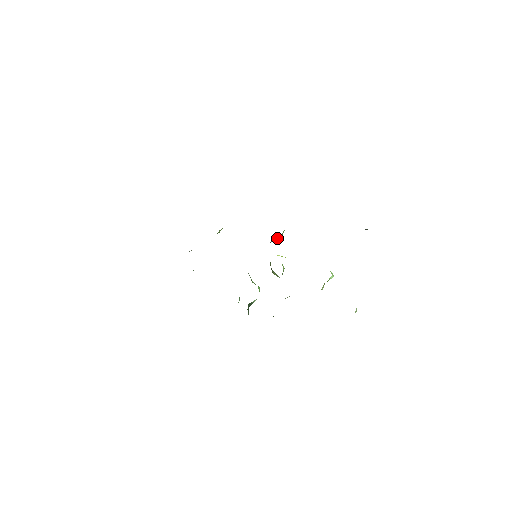
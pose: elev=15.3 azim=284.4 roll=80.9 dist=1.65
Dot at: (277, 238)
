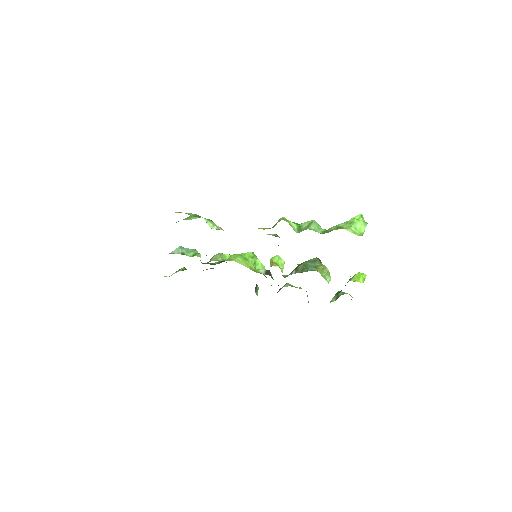
Dot at: occluded
